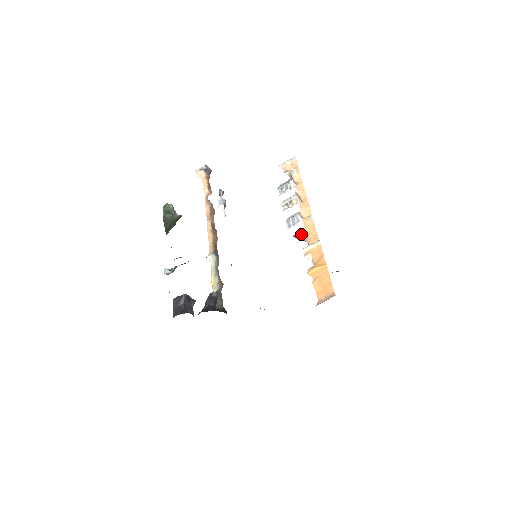
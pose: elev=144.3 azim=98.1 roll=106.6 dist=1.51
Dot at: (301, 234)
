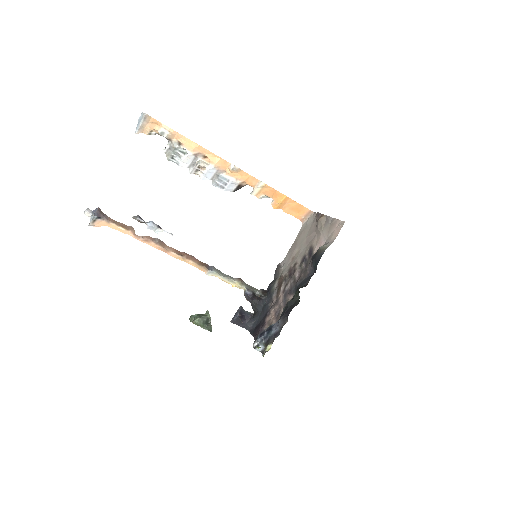
Dot at: (239, 186)
